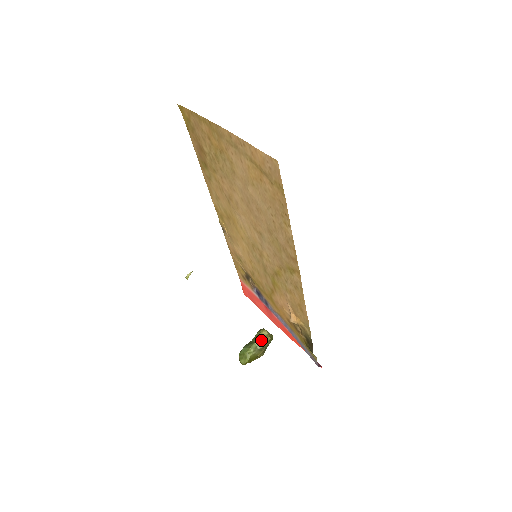
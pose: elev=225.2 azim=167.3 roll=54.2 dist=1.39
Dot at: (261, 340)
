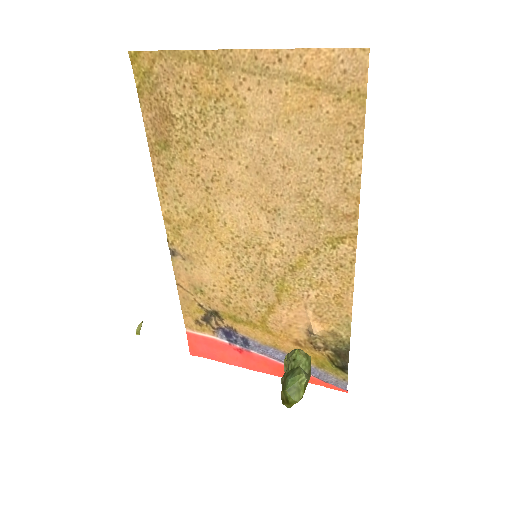
Dot at: (304, 361)
